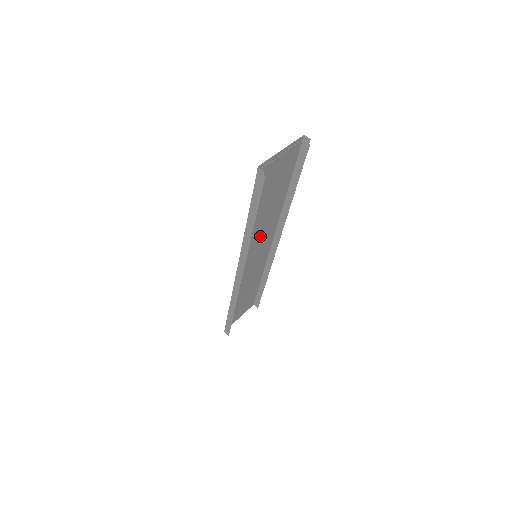
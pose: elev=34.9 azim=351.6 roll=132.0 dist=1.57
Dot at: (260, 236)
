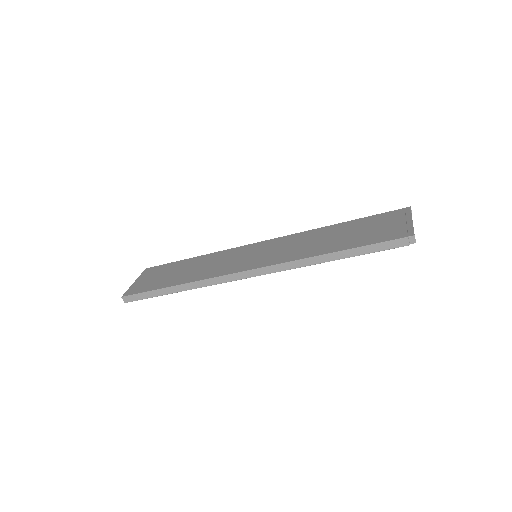
Dot at: (287, 247)
